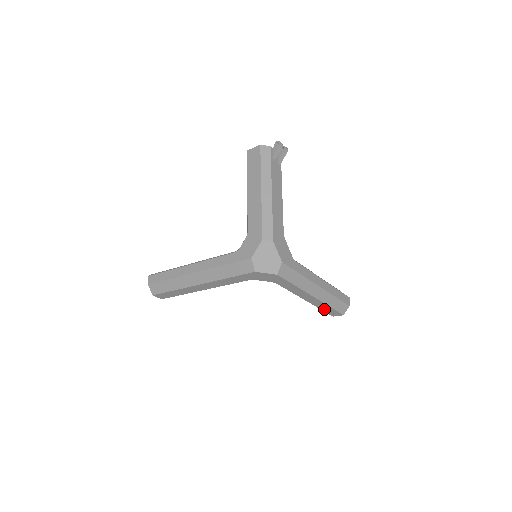
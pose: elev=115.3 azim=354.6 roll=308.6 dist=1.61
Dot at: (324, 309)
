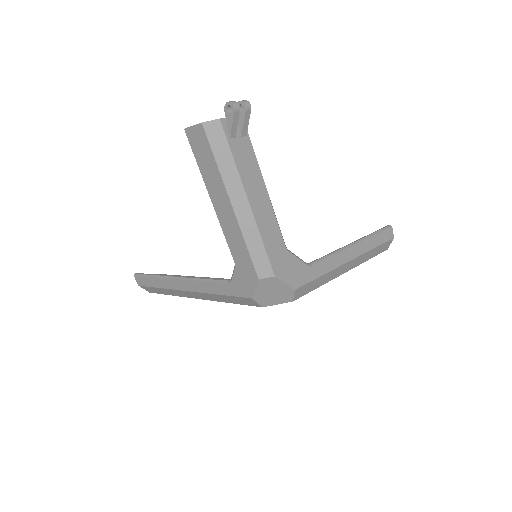
Dot at: occluded
